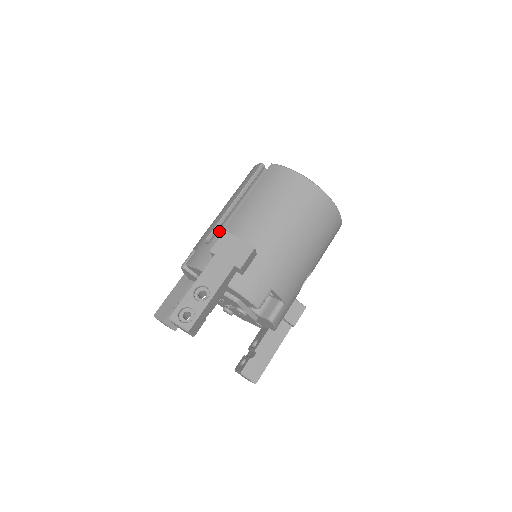
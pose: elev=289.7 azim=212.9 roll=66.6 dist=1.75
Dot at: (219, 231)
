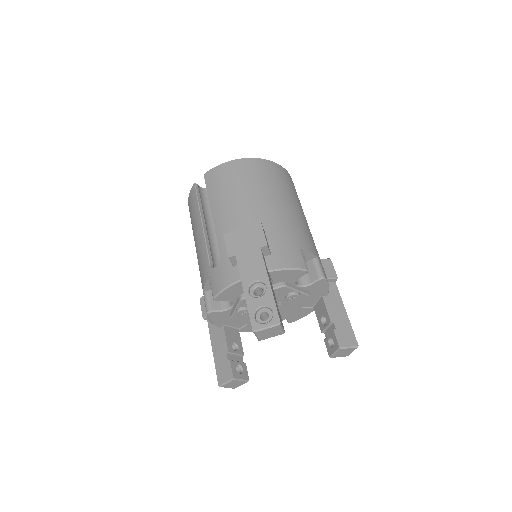
Dot at: (212, 254)
